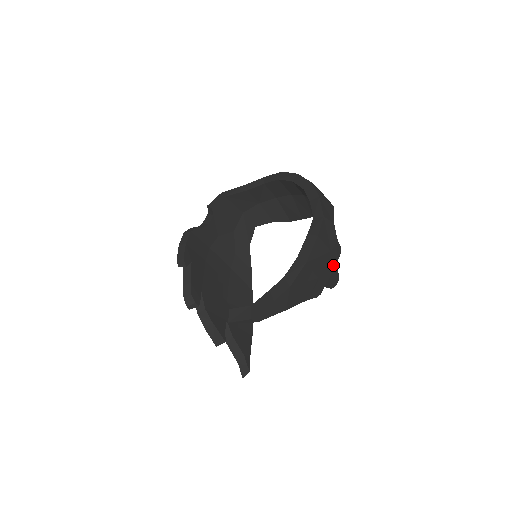
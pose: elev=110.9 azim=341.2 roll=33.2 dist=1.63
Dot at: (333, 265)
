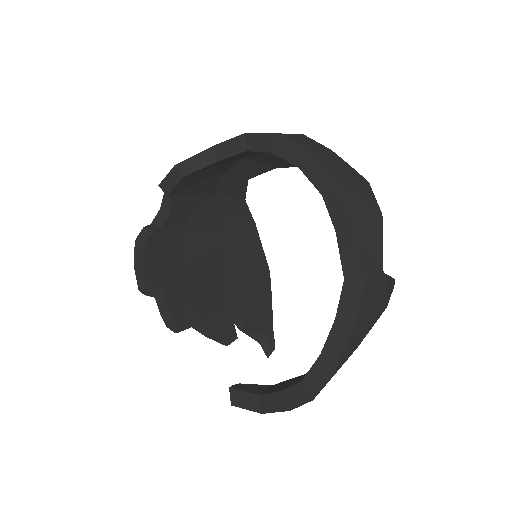
Dot at: (381, 313)
